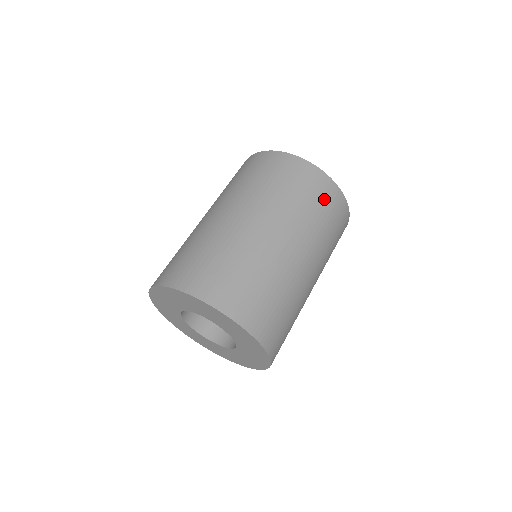
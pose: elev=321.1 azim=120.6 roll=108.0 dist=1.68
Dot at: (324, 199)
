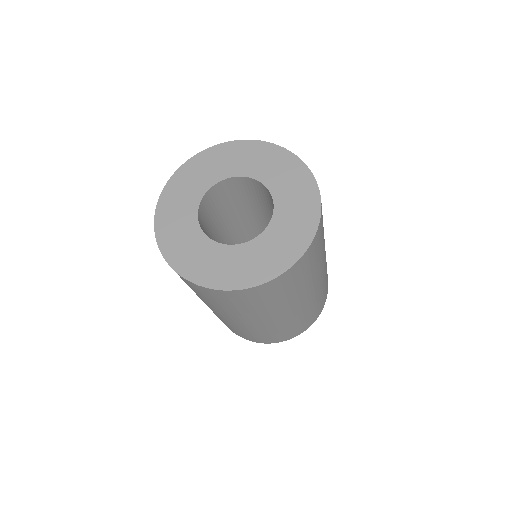
Dot at: occluded
